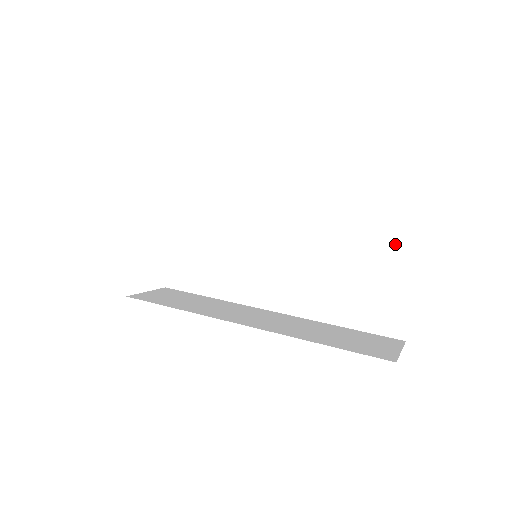
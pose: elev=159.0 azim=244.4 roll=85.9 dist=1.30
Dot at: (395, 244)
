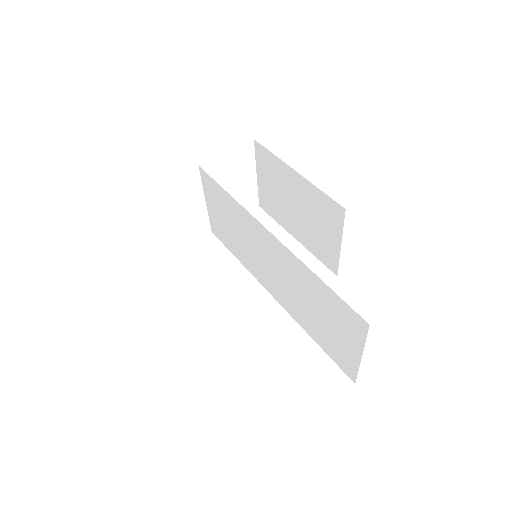
Dot at: (347, 322)
